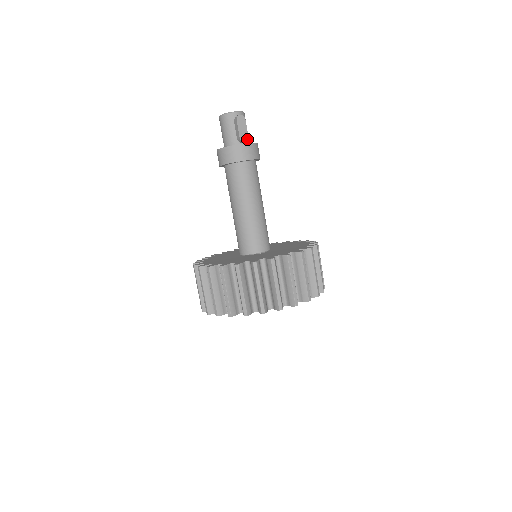
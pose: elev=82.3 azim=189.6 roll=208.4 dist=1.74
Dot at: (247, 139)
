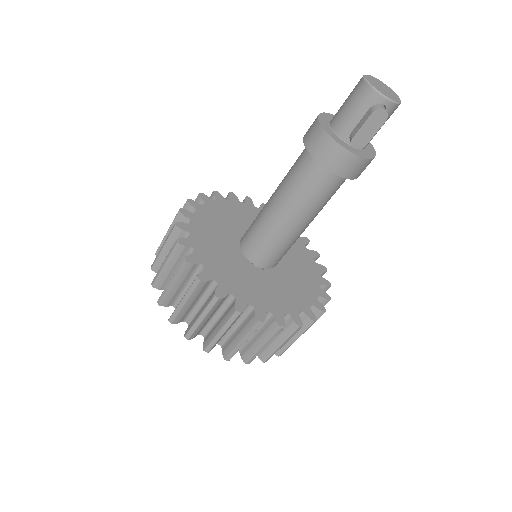
Dot at: (362, 147)
